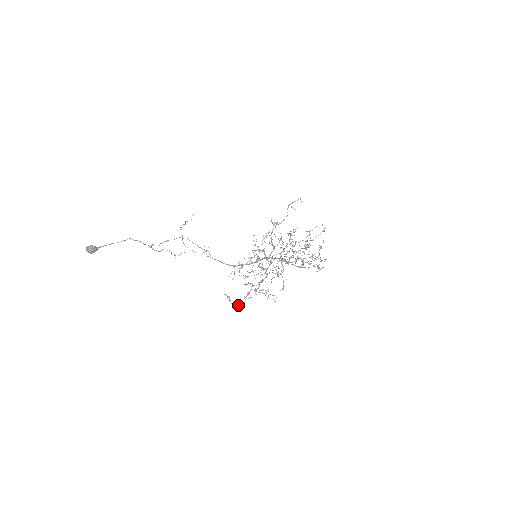
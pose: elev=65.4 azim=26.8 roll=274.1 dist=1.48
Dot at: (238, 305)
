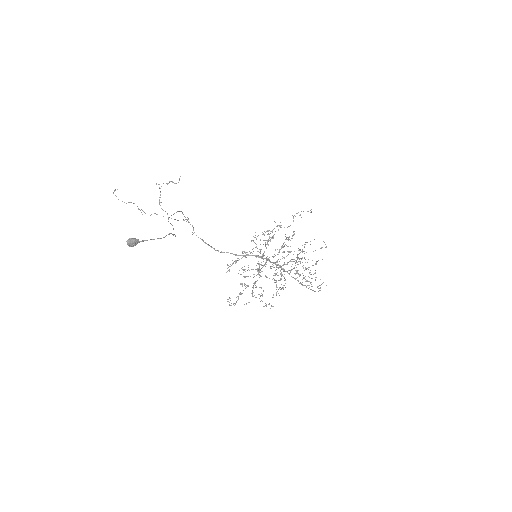
Dot at: occluded
